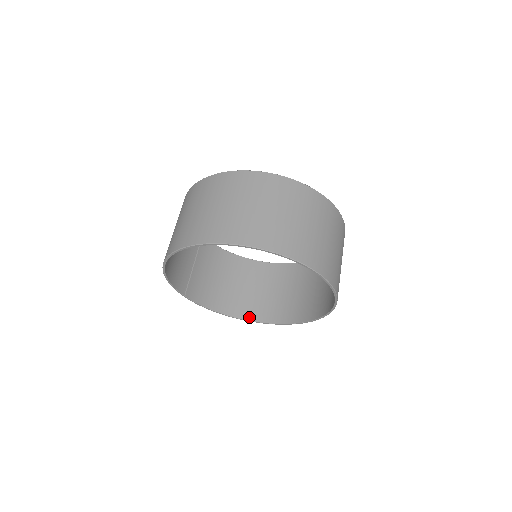
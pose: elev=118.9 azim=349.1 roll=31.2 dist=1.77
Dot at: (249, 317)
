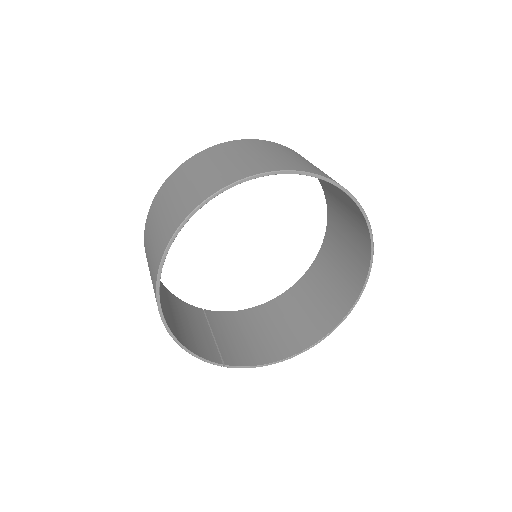
Dot at: (312, 341)
